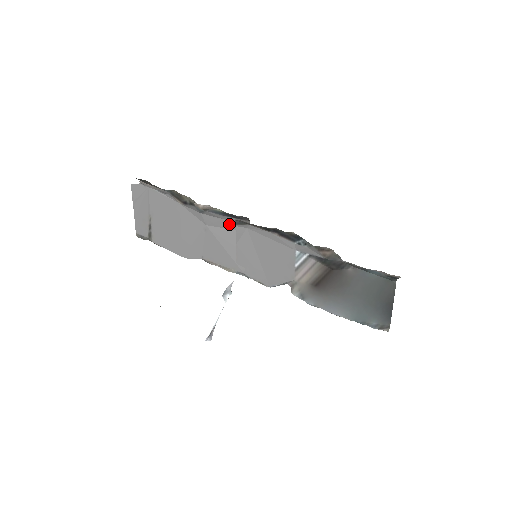
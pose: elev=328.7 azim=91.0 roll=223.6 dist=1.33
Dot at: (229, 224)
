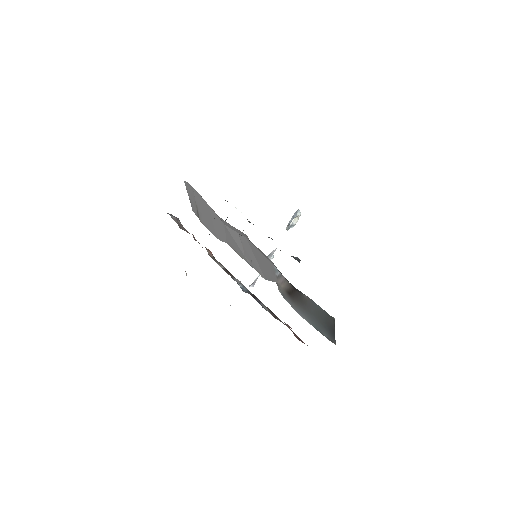
Dot at: (236, 230)
